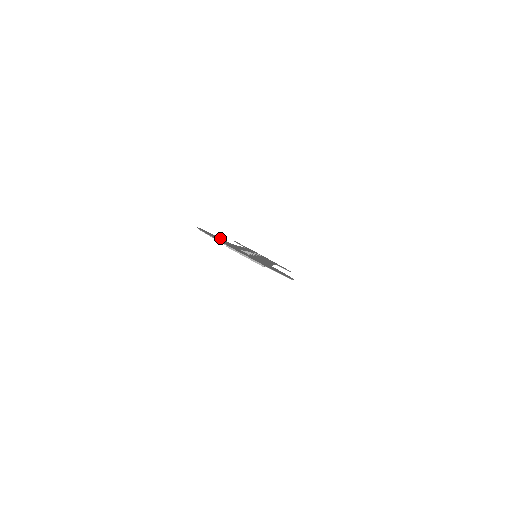
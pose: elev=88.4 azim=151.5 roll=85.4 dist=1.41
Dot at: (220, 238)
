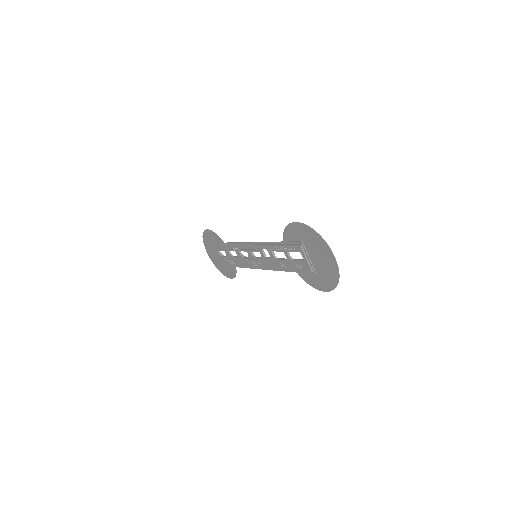
Dot at: (286, 235)
